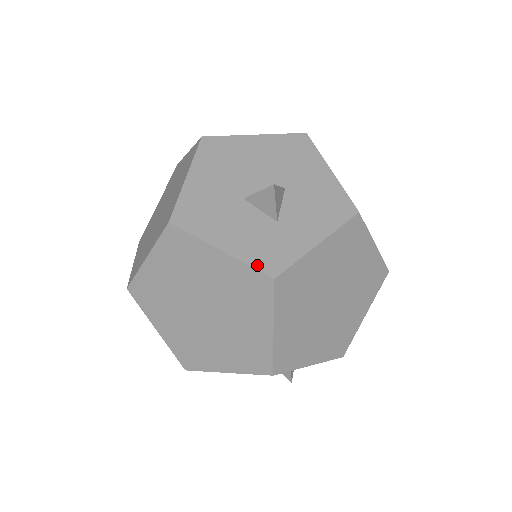
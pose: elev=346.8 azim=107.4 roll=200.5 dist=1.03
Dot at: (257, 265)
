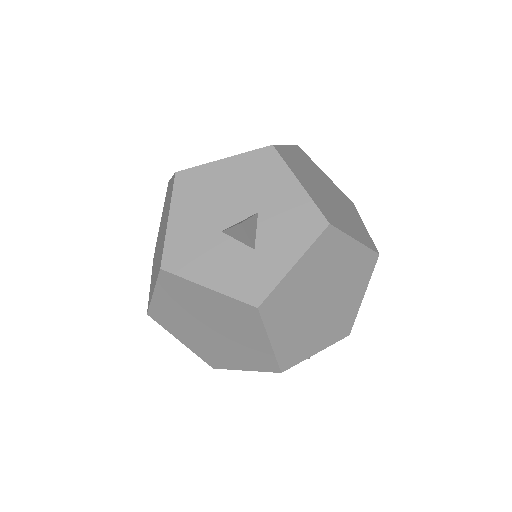
Dot at: (241, 297)
